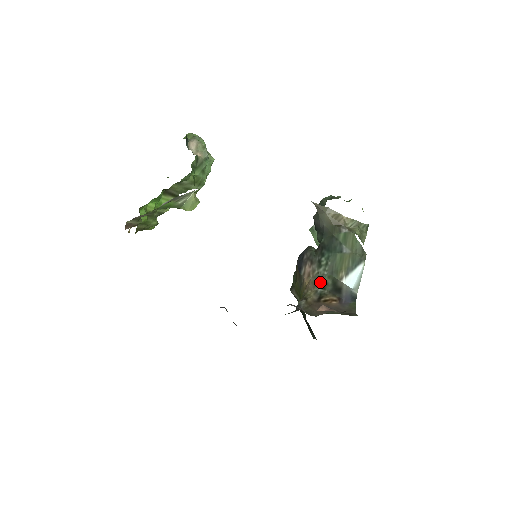
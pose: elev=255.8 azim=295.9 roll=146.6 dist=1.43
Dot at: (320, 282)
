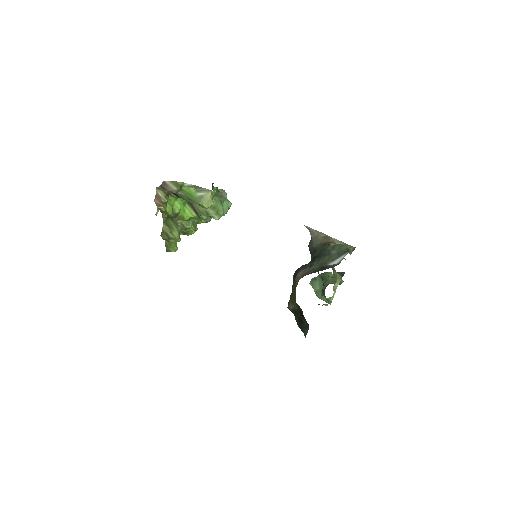
Dot at: (310, 271)
